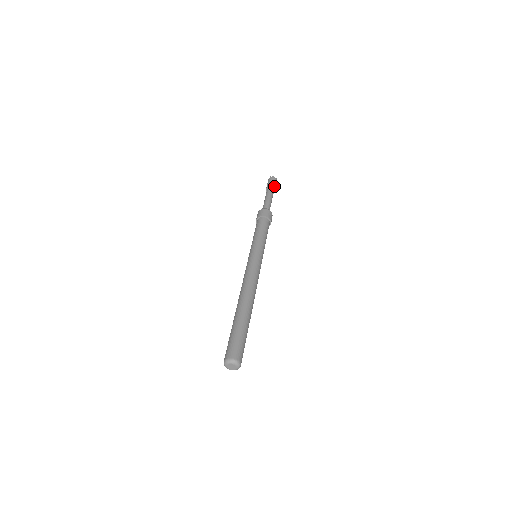
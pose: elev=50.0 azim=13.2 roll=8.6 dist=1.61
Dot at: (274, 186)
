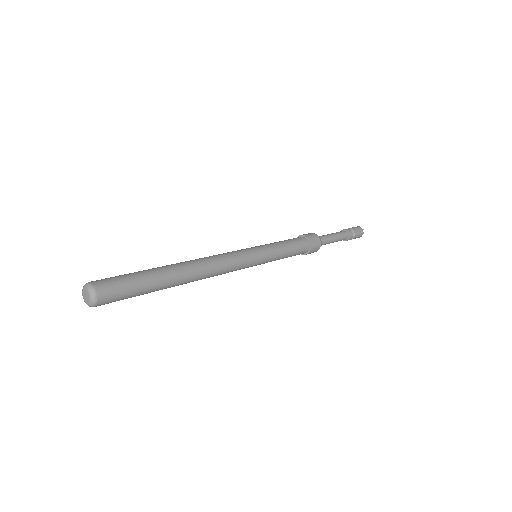
Dot at: (352, 232)
